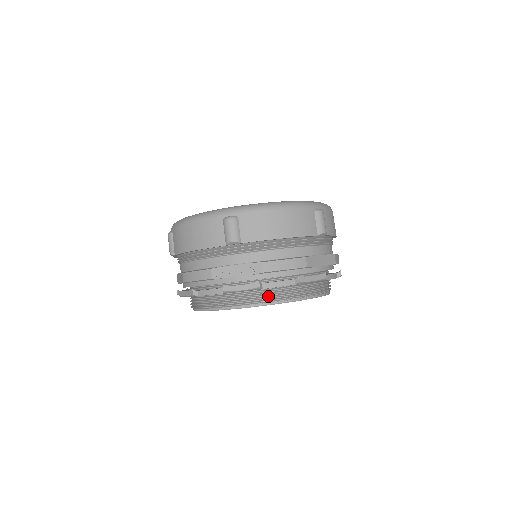
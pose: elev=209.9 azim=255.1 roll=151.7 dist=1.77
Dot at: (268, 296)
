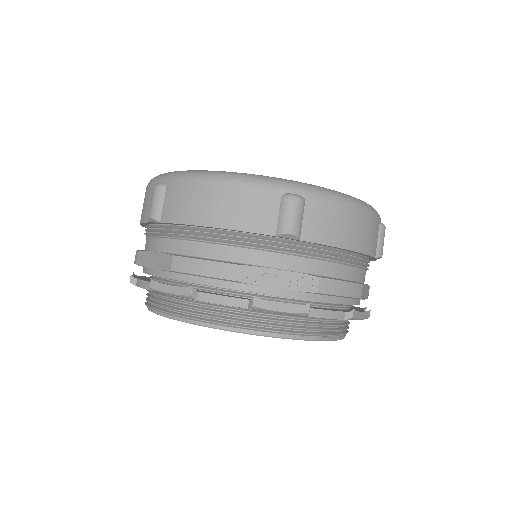
Dot at: (304, 327)
